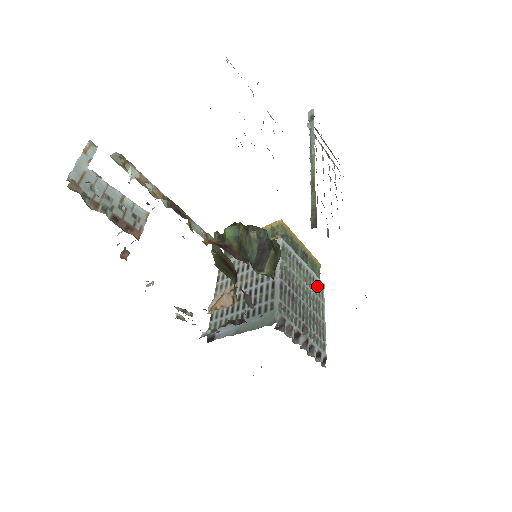
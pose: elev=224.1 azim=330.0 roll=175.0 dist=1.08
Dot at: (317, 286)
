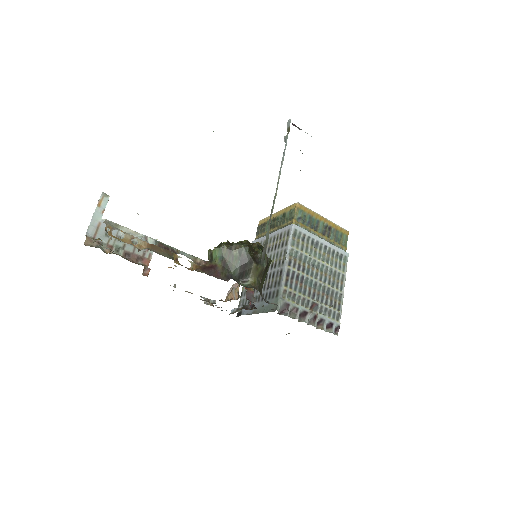
Dot at: (338, 258)
